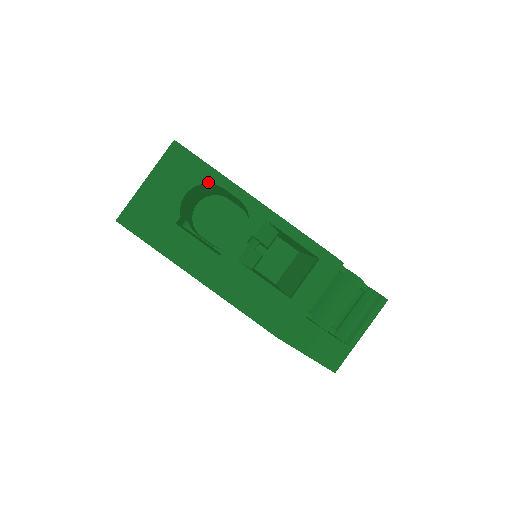
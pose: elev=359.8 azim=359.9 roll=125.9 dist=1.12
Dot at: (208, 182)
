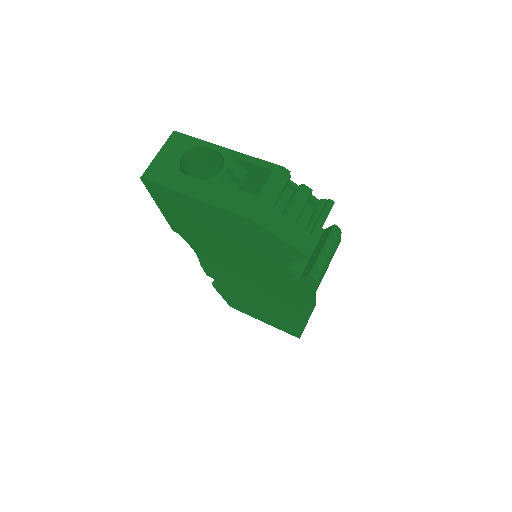
Dot at: (196, 146)
